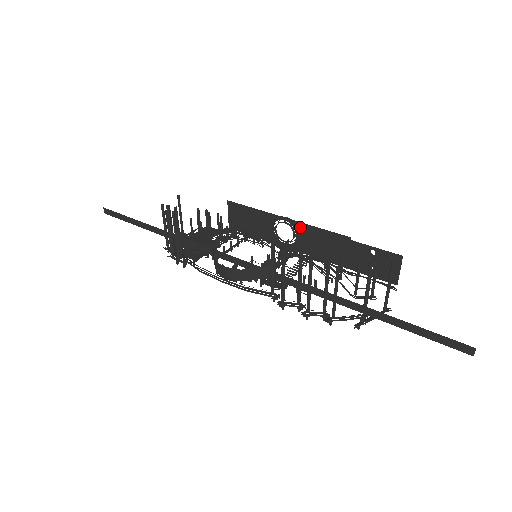
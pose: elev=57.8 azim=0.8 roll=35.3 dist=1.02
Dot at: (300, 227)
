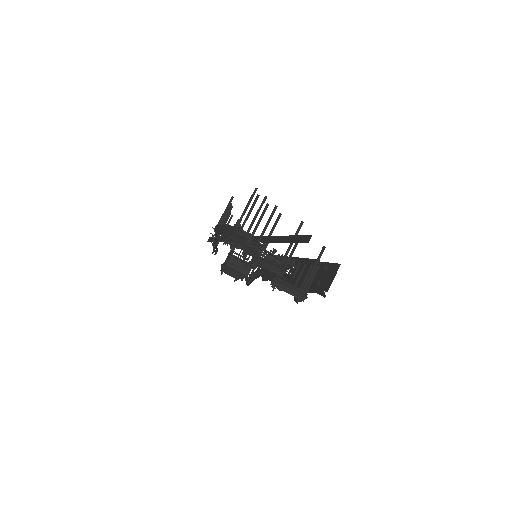
Dot at: (299, 262)
